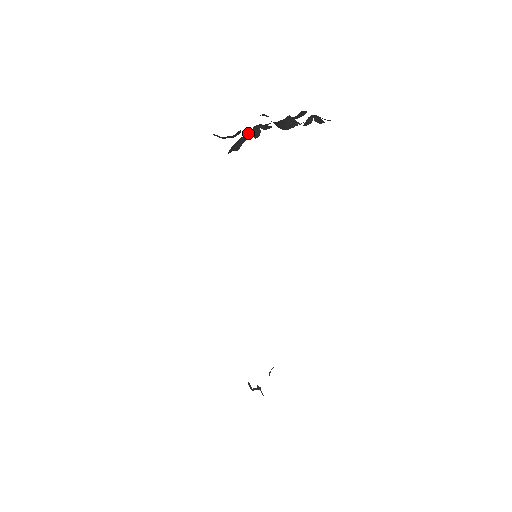
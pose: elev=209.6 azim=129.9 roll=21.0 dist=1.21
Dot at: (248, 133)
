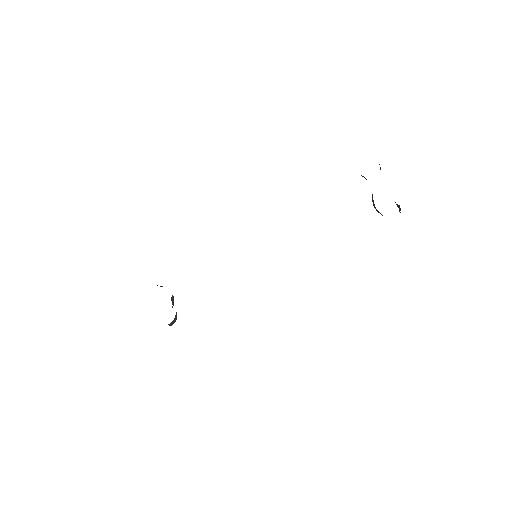
Dot at: occluded
